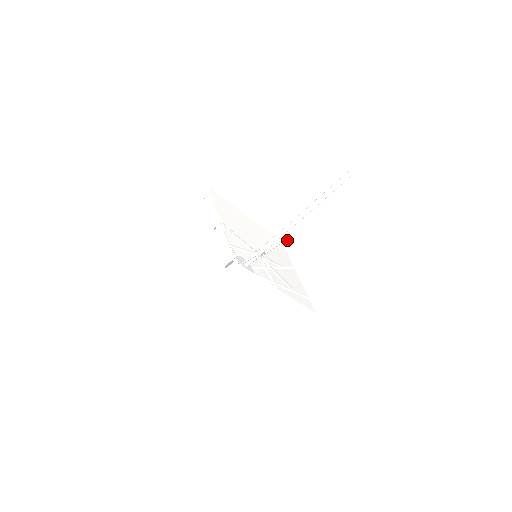
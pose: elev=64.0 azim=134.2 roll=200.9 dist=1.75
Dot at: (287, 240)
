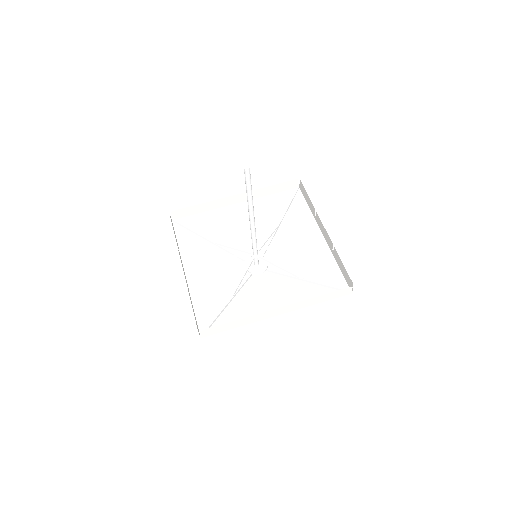
Dot at: (300, 185)
